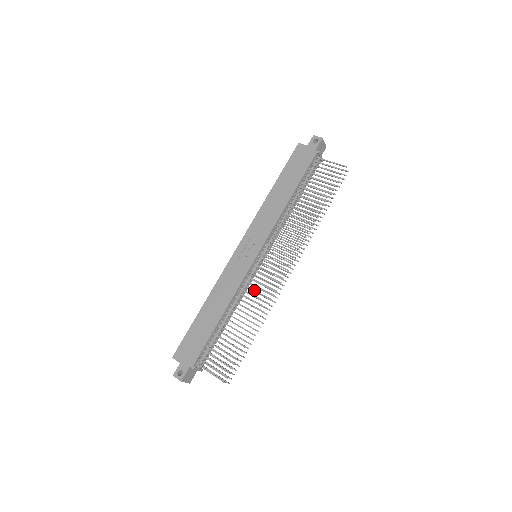
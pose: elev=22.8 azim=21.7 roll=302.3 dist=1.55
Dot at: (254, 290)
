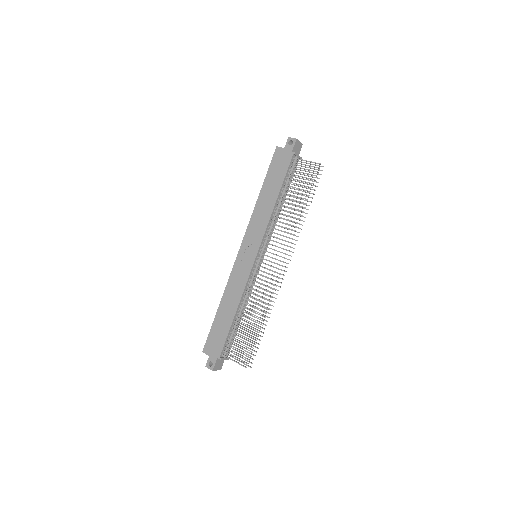
Dot at: (258, 287)
